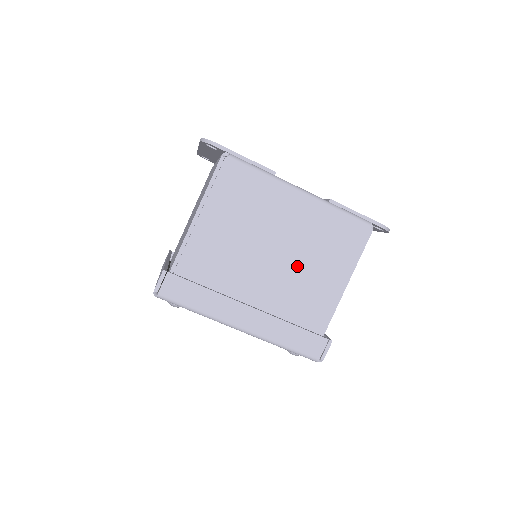
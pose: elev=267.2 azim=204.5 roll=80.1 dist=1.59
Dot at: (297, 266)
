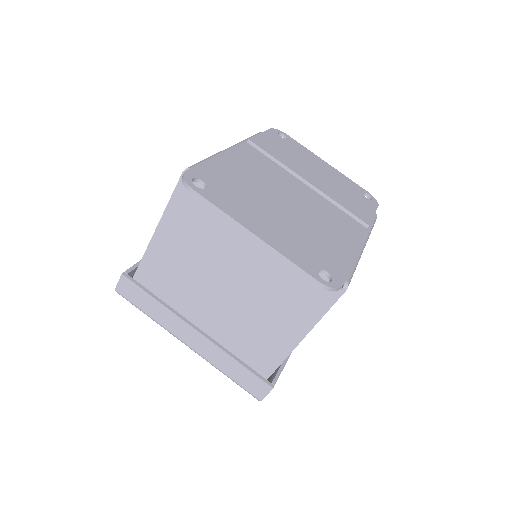
Dot at: occluded
